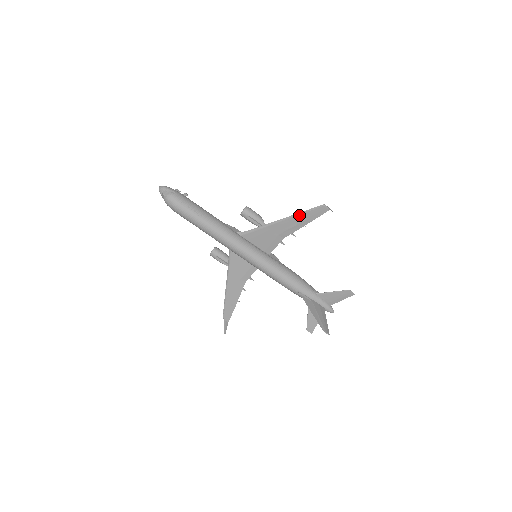
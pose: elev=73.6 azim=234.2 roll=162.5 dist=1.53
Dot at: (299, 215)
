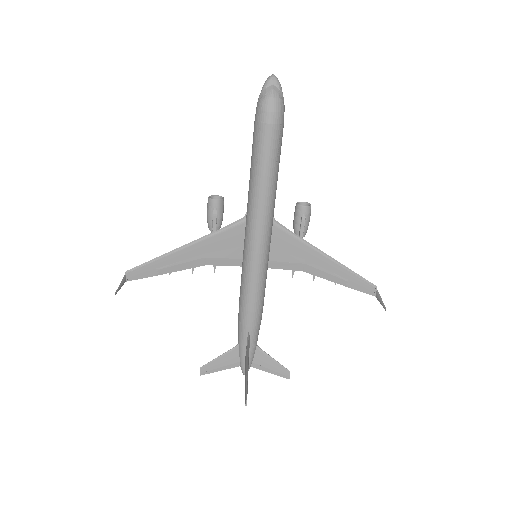
Dot at: (347, 270)
